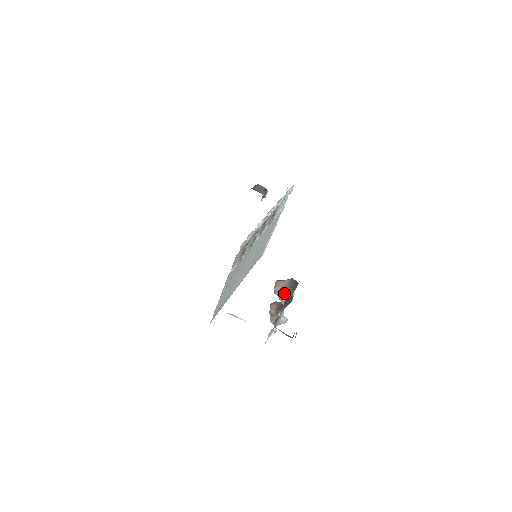
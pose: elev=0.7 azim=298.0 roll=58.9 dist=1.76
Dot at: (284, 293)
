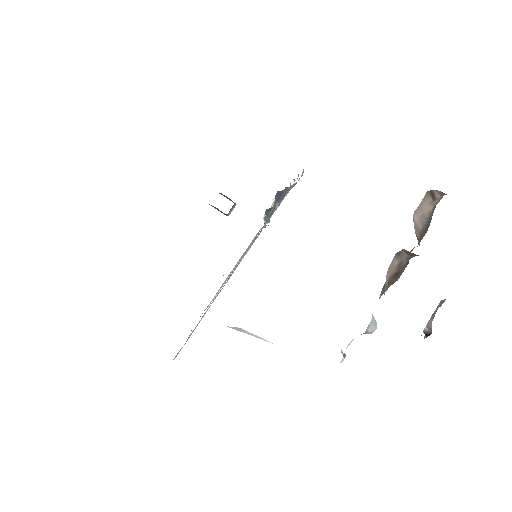
Dot at: occluded
